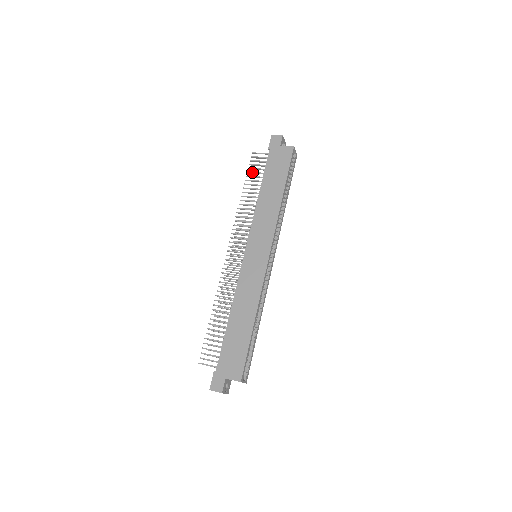
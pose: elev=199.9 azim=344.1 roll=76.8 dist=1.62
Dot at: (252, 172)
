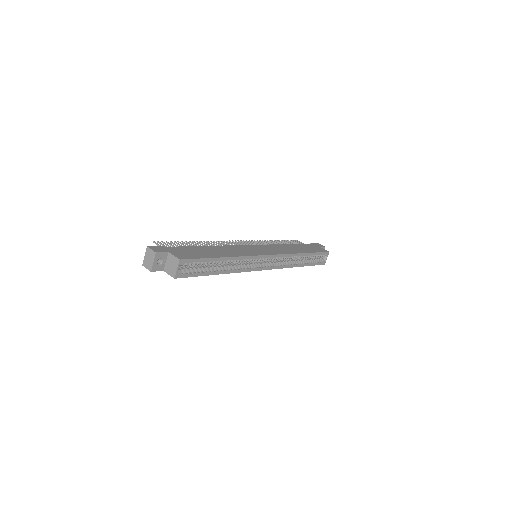
Dot at: (289, 241)
